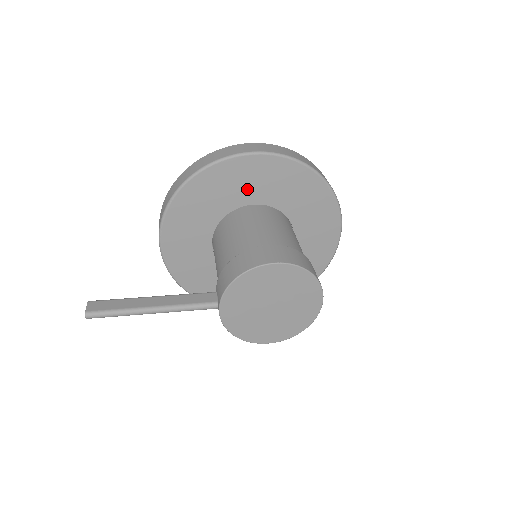
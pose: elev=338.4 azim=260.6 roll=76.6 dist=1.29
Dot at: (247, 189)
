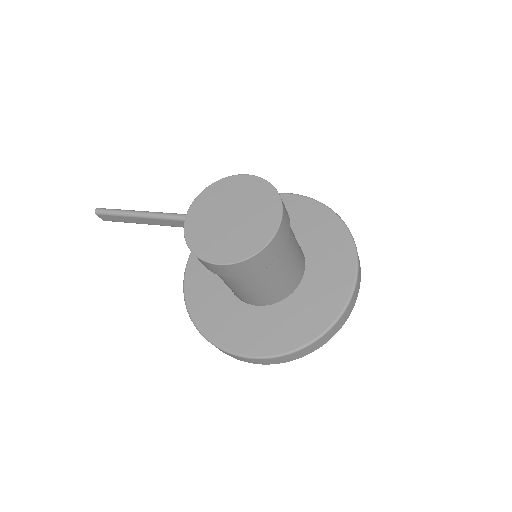
Dot at: occluded
